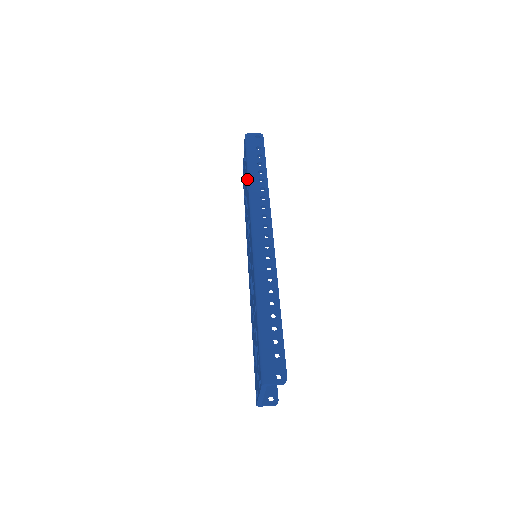
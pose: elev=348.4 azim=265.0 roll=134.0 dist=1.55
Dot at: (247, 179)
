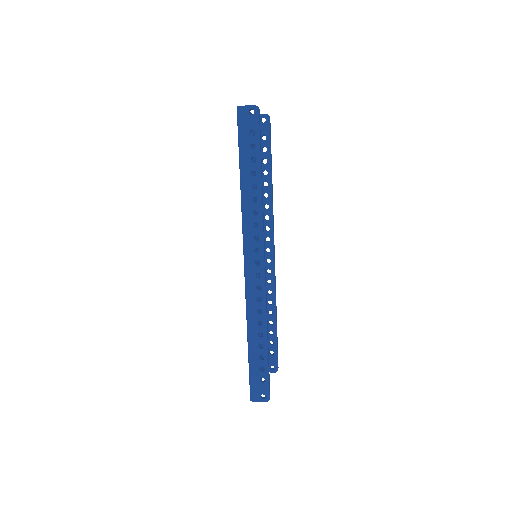
Dot at: (240, 180)
